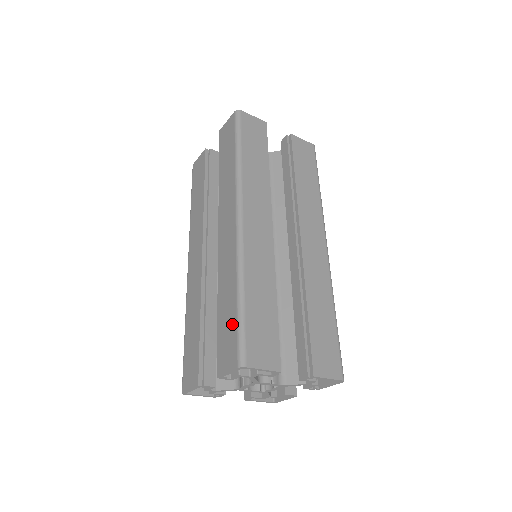
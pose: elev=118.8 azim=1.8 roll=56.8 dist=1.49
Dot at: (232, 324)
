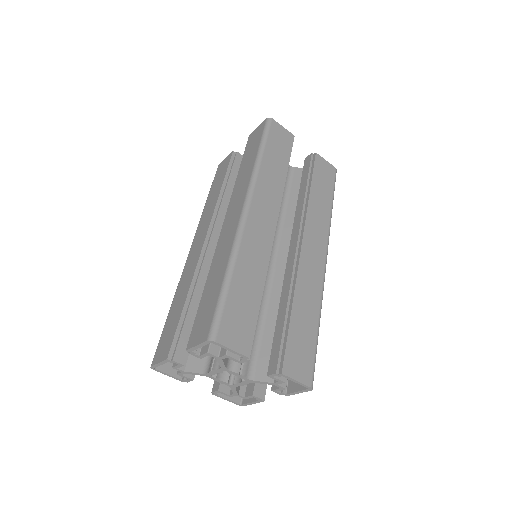
Dot at: (213, 301)
